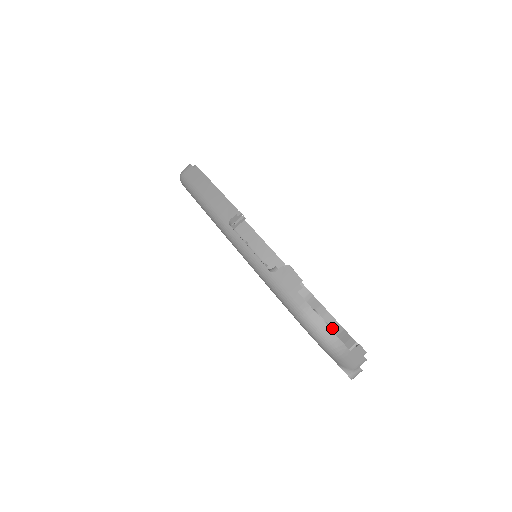
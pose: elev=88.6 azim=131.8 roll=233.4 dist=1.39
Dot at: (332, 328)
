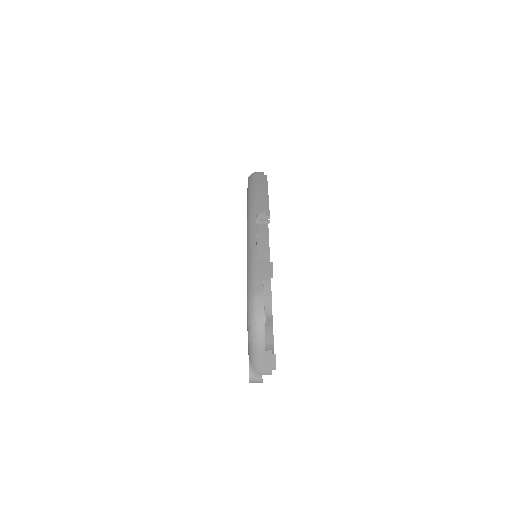
Dot at: (266, 345)
